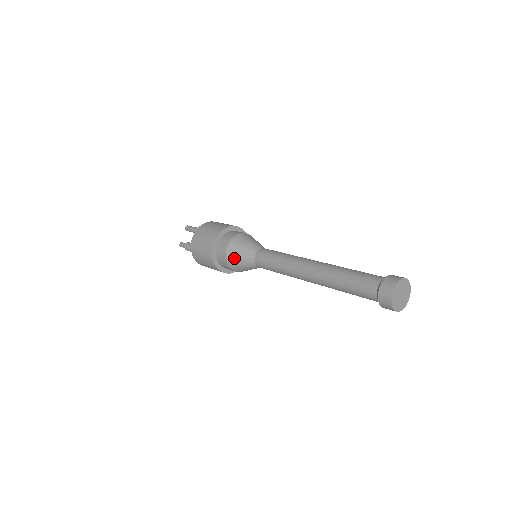
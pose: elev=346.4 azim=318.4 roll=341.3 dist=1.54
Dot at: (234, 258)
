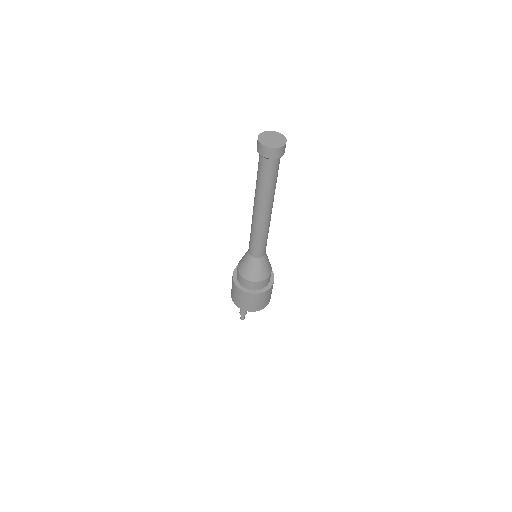
Dot at: (244, 270)
